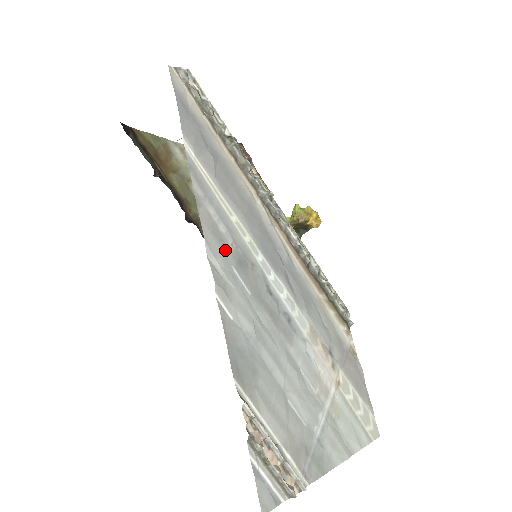
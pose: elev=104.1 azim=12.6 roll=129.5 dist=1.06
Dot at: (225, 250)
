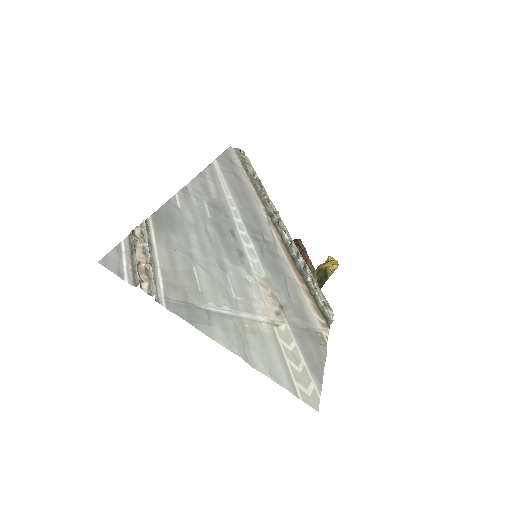
Dot at: (206, 195)
